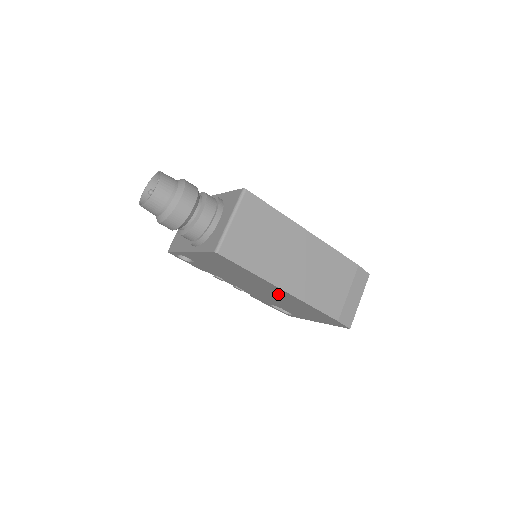
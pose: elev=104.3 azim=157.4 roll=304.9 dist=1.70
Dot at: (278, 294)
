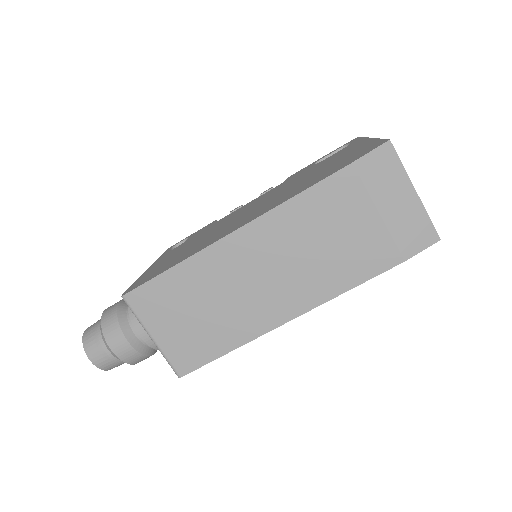
Dot at: occluded
